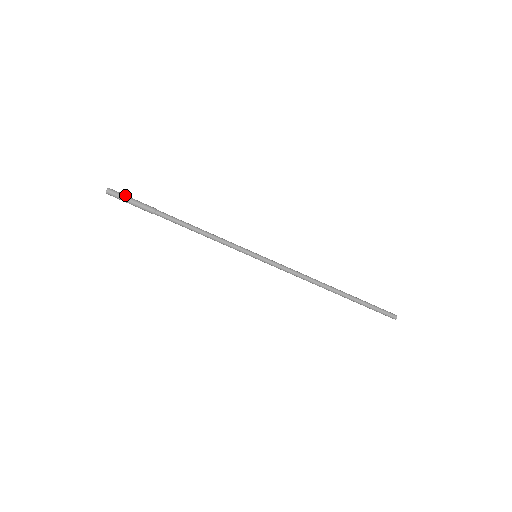
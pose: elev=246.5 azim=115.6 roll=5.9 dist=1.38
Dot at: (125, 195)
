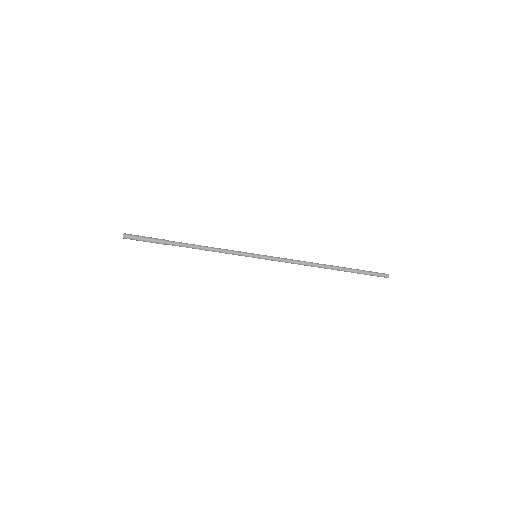
Dot at: (138, 237)
